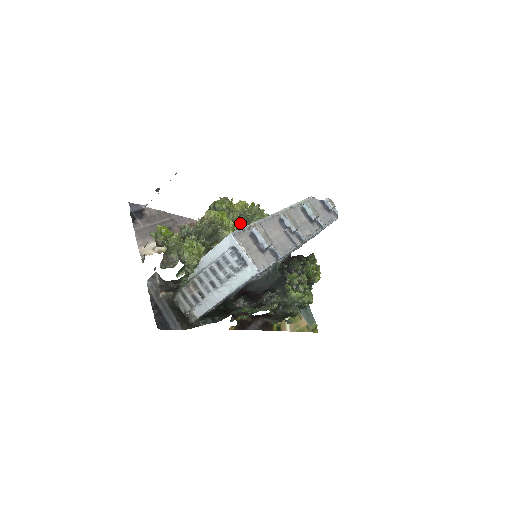
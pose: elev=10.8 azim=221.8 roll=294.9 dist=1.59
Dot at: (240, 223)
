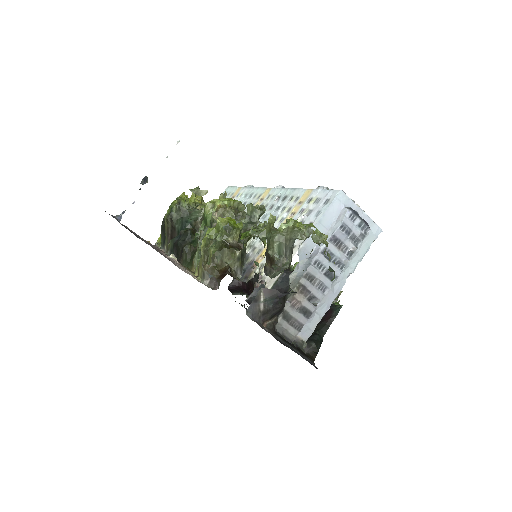
Dot at: occluded
